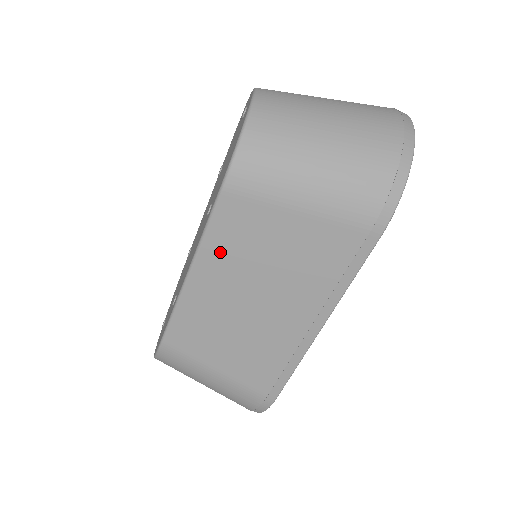
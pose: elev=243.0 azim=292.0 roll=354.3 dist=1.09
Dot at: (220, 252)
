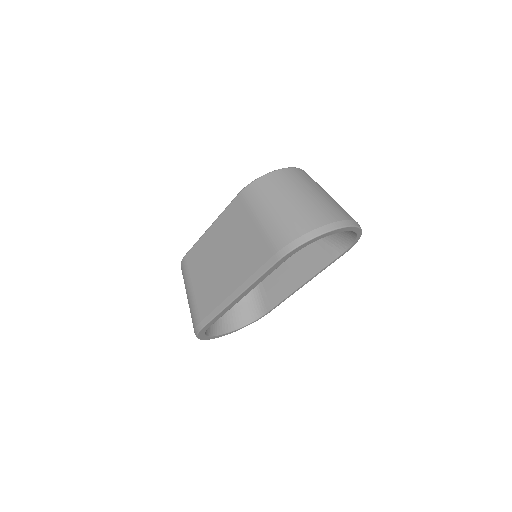
Dot at: (224, 224)
